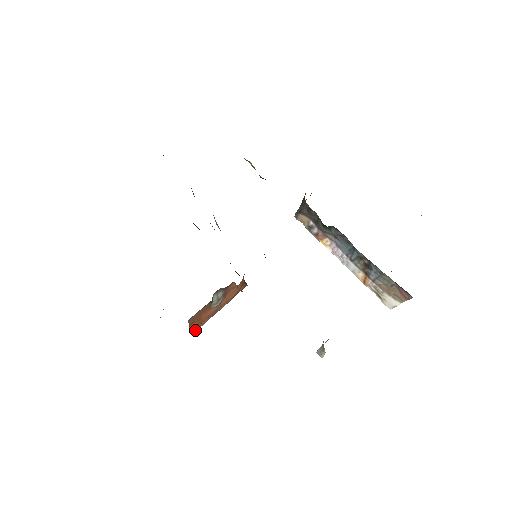
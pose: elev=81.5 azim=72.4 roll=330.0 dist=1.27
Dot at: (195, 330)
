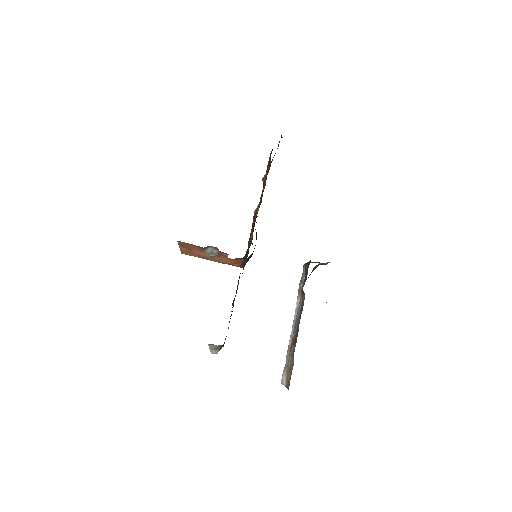
Dot at: (183, 253)
